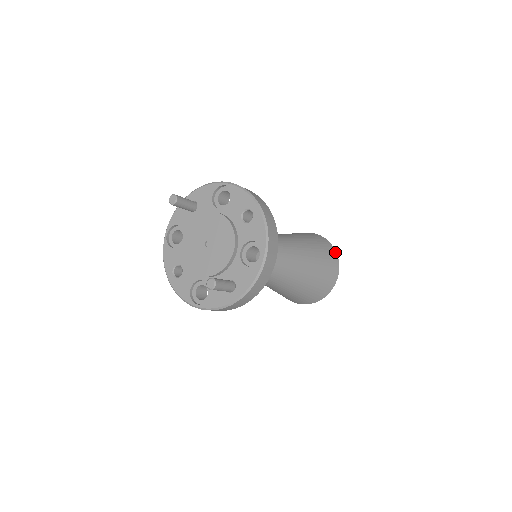
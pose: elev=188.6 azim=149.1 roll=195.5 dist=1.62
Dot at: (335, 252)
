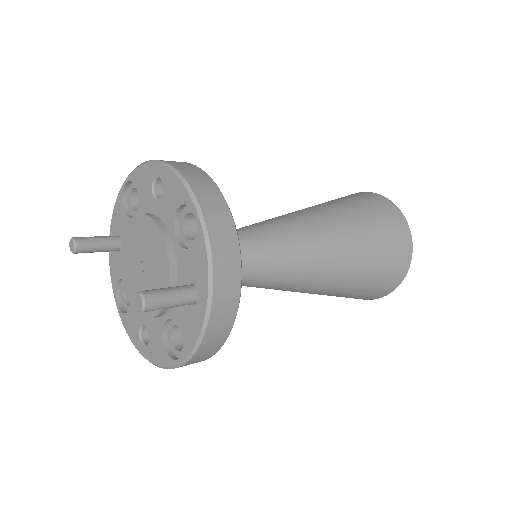
Dot at: (379, 196)
